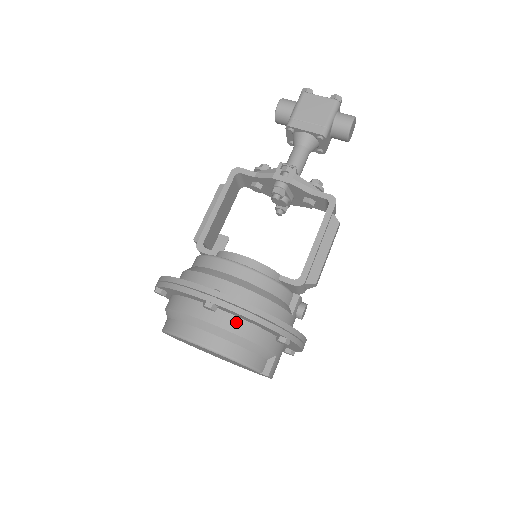
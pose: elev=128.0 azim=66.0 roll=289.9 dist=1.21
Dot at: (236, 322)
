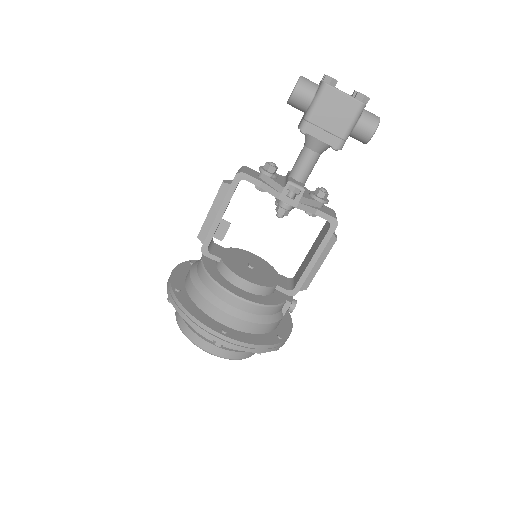
Dot at: occluded
